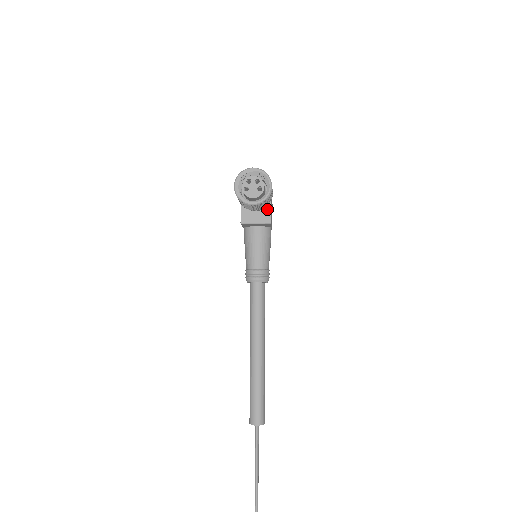
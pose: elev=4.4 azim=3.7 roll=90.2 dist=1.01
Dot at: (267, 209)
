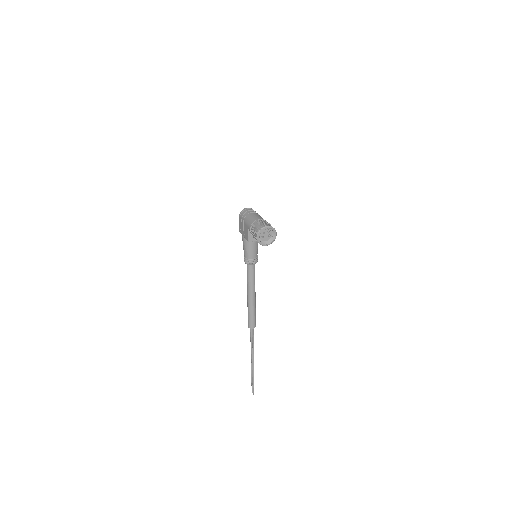
Dot at: occluded
